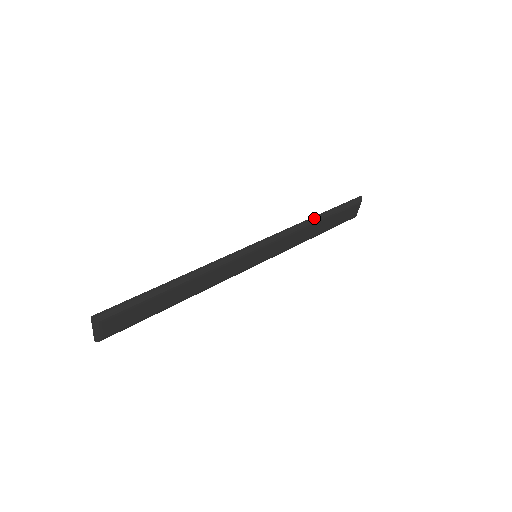
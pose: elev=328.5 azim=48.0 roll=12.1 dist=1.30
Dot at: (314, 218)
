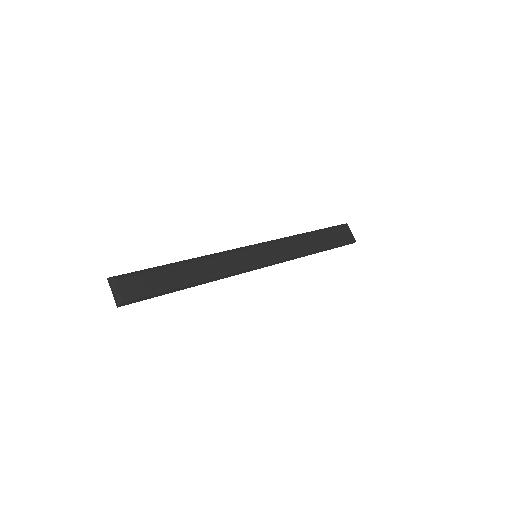
Dot at: (302, 233)
